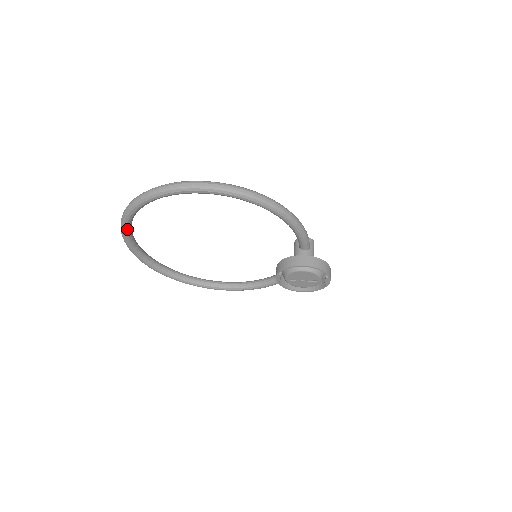
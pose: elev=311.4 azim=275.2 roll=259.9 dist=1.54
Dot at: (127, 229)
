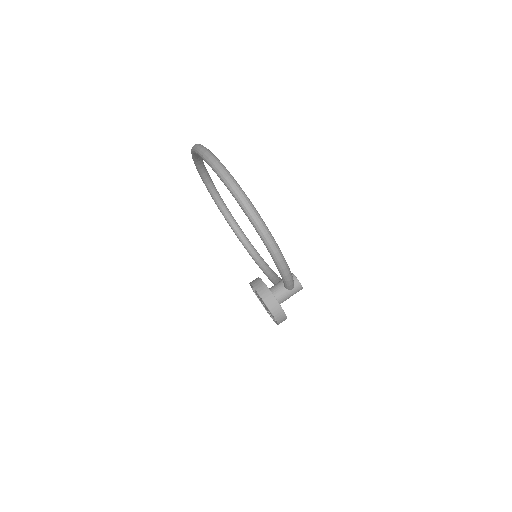
Dot at: (194, 156)
